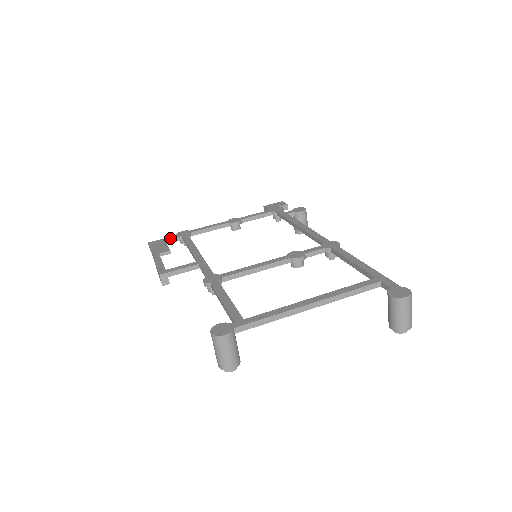
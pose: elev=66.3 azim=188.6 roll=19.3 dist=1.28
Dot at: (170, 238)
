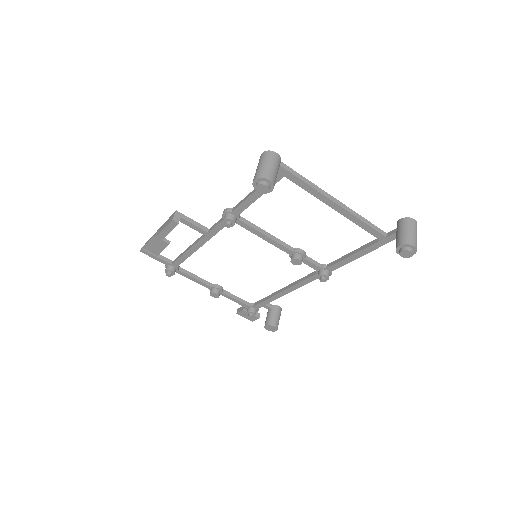
Dot at: (162, 256)
